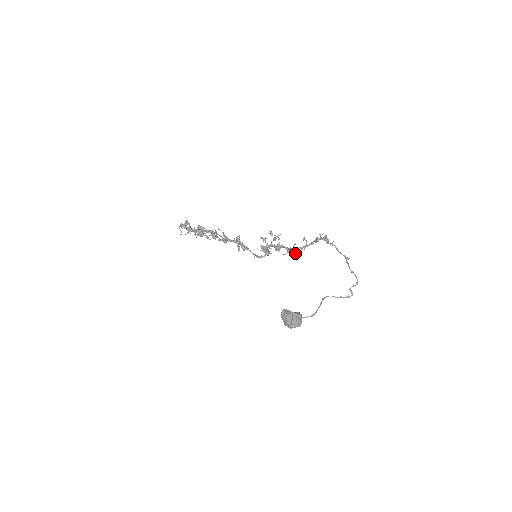
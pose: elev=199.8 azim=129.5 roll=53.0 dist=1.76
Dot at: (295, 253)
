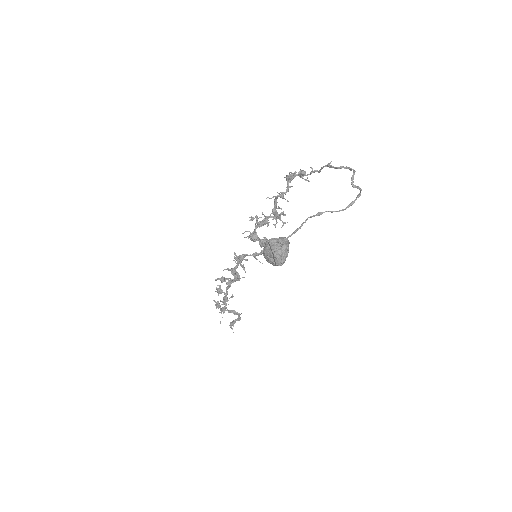
Dot at: (280, 213)
